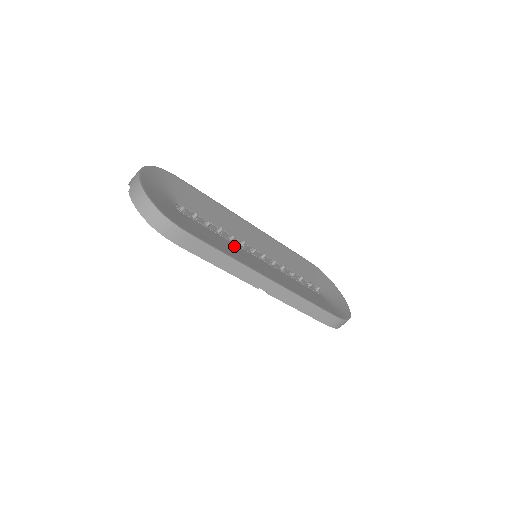
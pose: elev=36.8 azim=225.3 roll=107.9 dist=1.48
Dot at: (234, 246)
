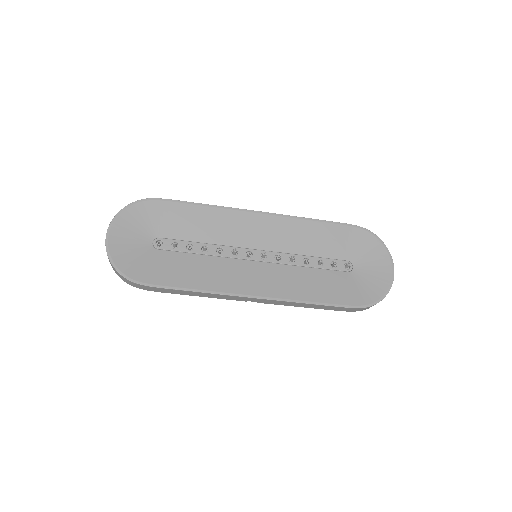
Dot at: (219, 263)
